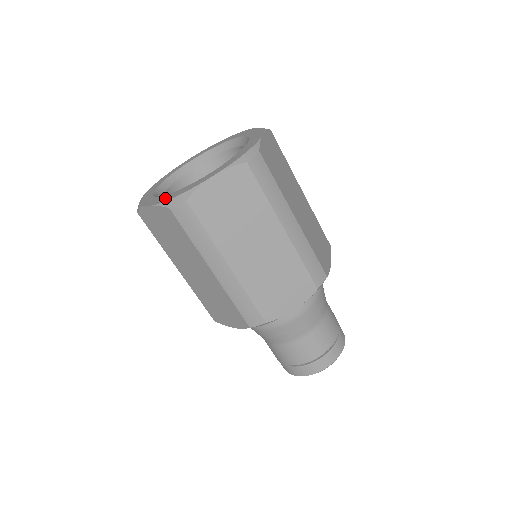
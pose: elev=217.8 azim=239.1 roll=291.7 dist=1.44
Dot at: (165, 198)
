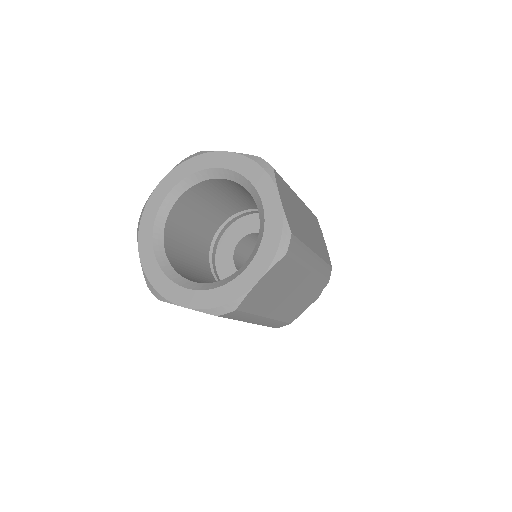
Dot at: (202, 301)
